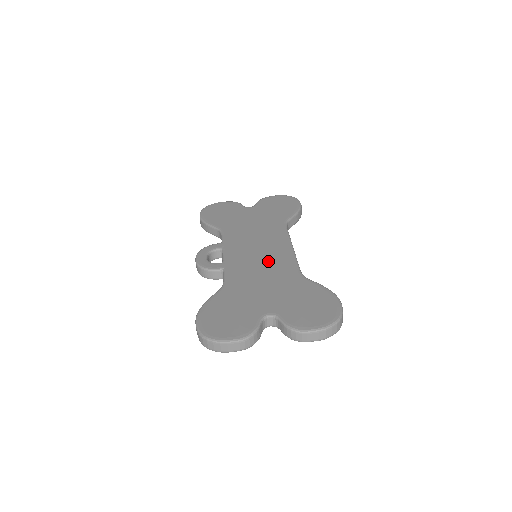
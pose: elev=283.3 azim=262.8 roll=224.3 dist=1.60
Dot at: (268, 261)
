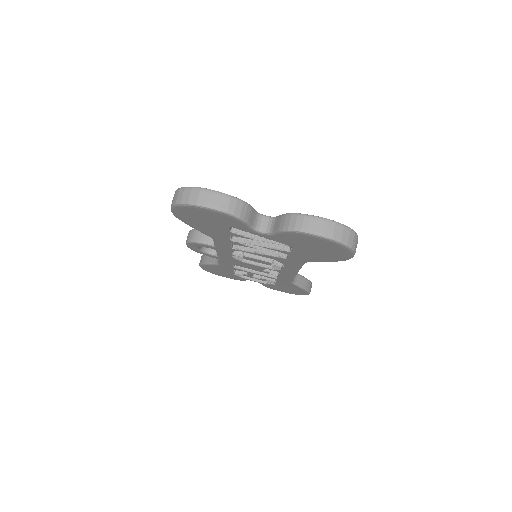
Dot at: occluded
